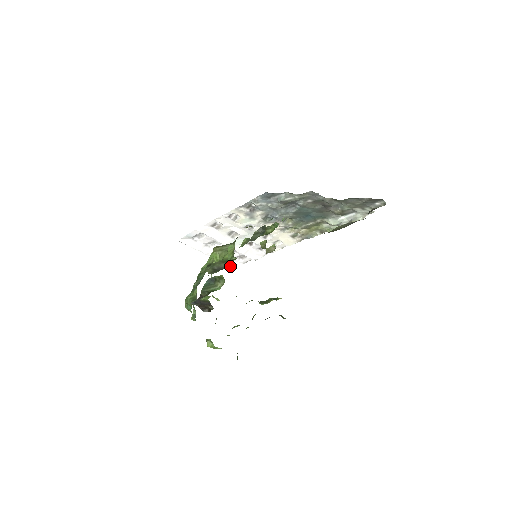
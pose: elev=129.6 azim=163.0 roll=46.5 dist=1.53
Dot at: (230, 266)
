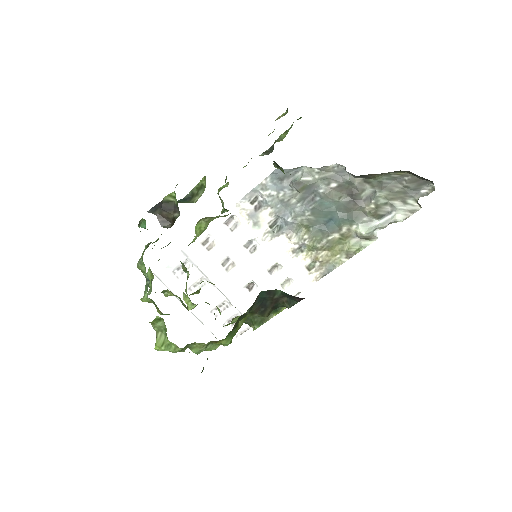
Dot at: (217, 337)
